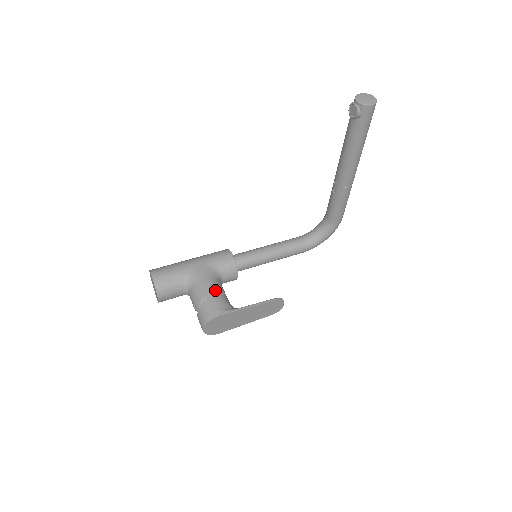
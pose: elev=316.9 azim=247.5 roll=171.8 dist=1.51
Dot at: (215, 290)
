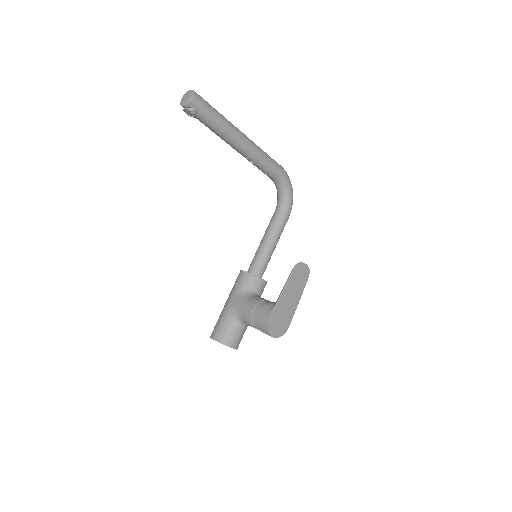
Dot at: (254, 305)
